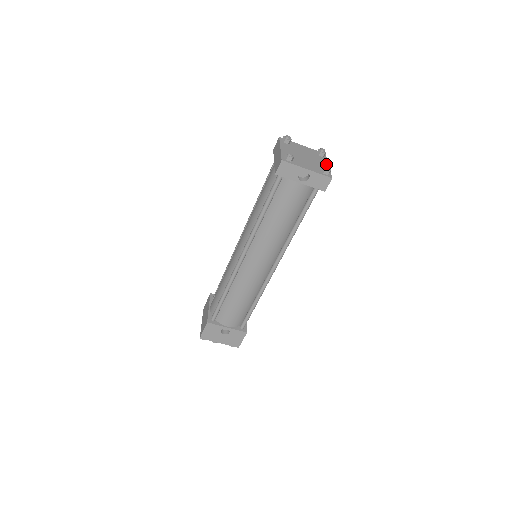
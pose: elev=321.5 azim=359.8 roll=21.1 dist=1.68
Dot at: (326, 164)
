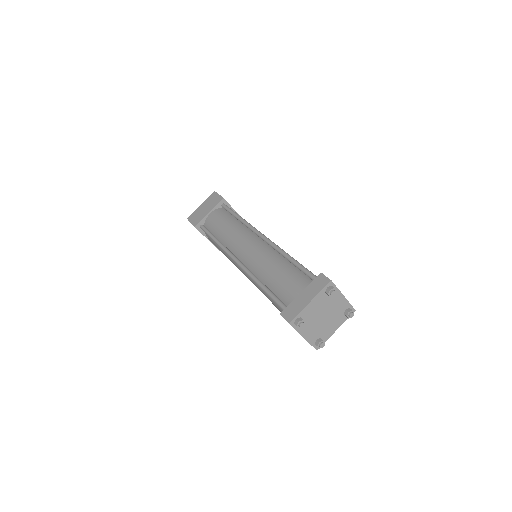
Dot at: (336, 329)
